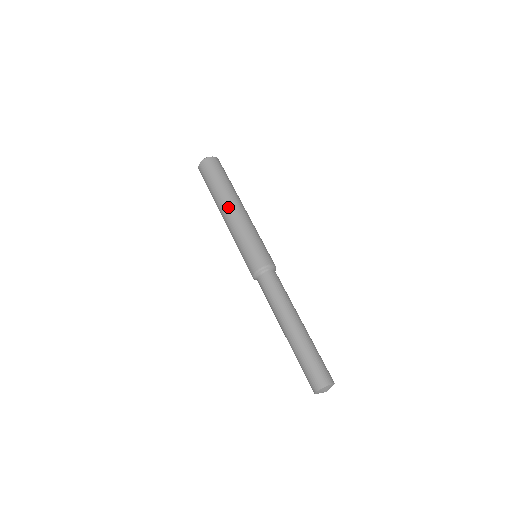
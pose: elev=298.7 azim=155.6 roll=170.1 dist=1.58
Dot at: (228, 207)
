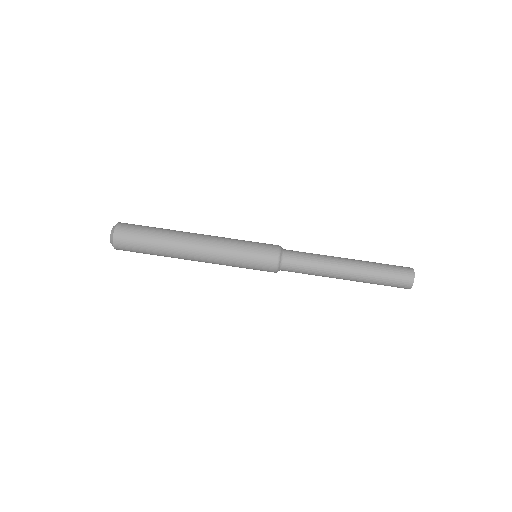
Dot at: occluded
